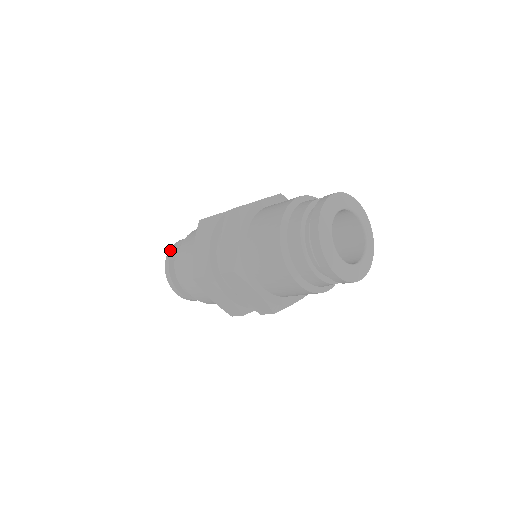
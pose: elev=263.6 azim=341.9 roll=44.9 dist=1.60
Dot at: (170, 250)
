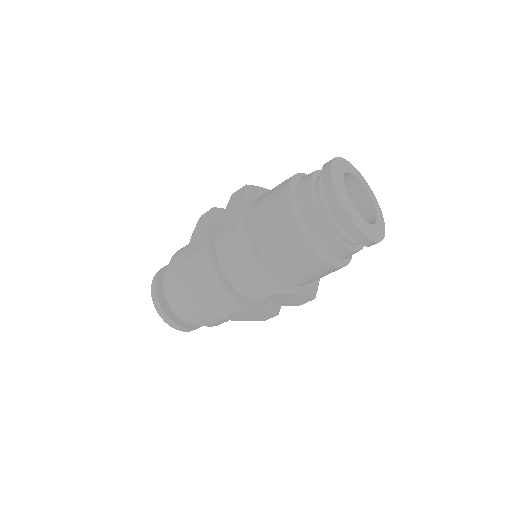
Dot at: (153, 298)
